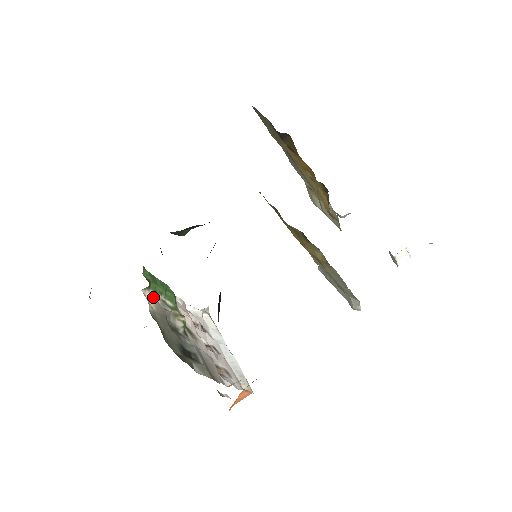
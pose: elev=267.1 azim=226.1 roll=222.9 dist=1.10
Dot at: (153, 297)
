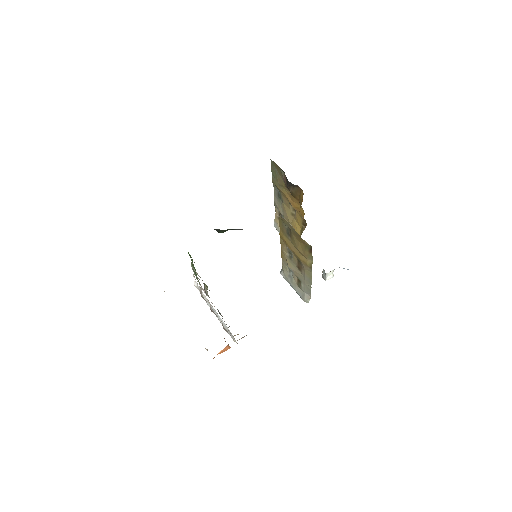
Dot at: occluded
